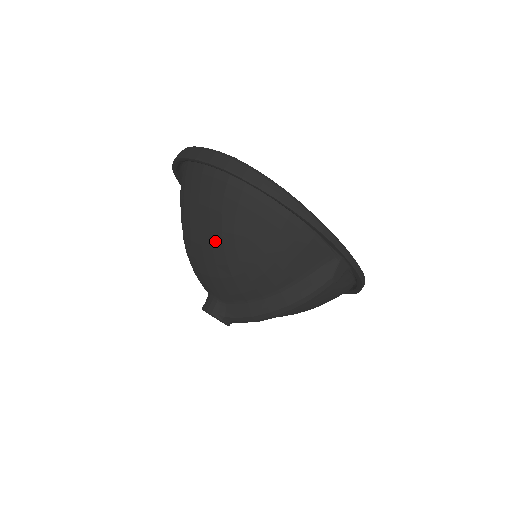
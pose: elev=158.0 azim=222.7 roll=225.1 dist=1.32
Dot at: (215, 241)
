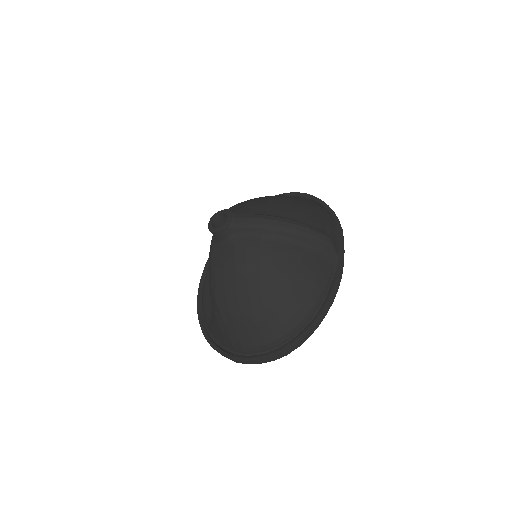
Dot at: occluded
